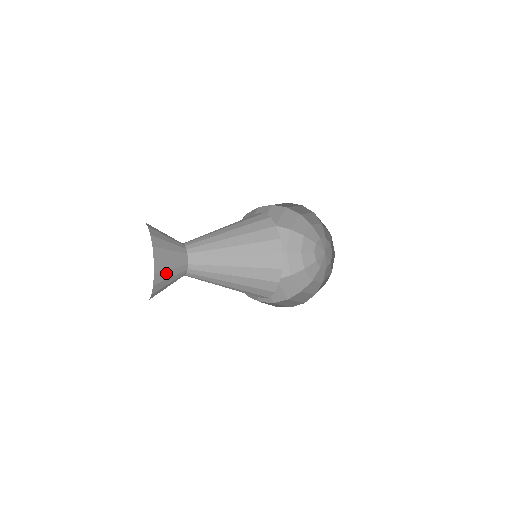
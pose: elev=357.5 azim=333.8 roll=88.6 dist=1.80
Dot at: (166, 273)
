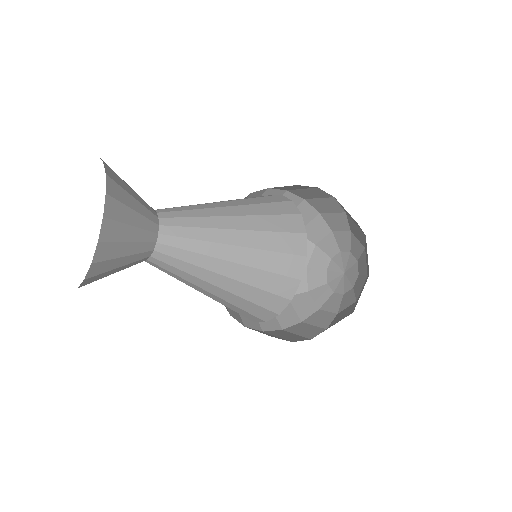
Dot at: (119, 247)
